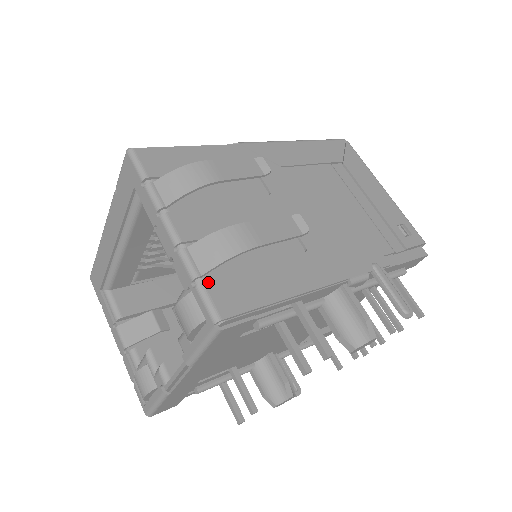
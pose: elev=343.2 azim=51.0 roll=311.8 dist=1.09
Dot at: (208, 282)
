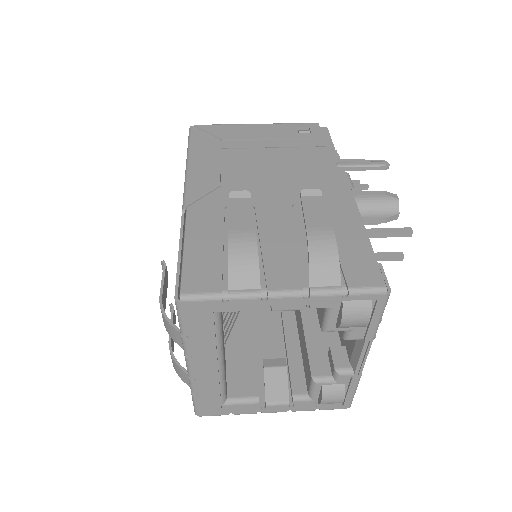
Dot at: (348, 283)
